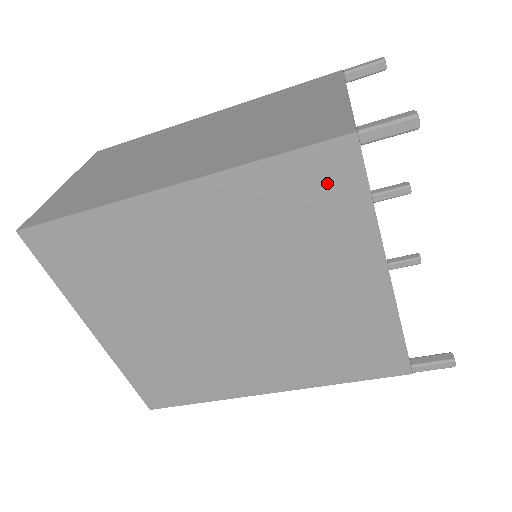
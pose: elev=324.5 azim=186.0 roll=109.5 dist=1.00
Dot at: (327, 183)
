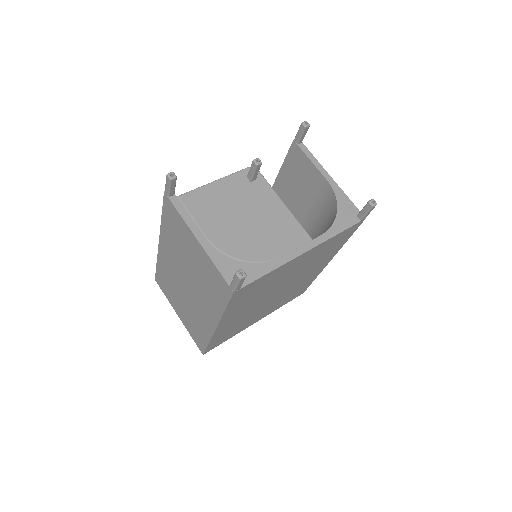
Dot at: (248, 290)
